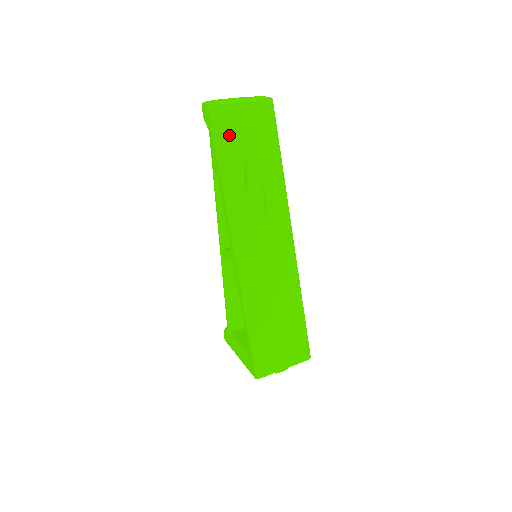
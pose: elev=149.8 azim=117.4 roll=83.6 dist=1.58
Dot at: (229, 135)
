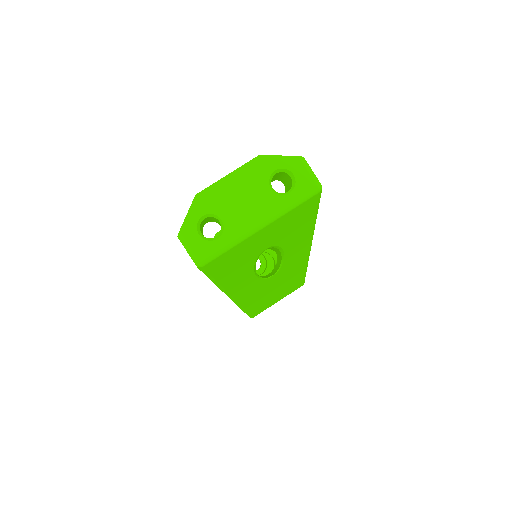
Dot at: (234, 263)
